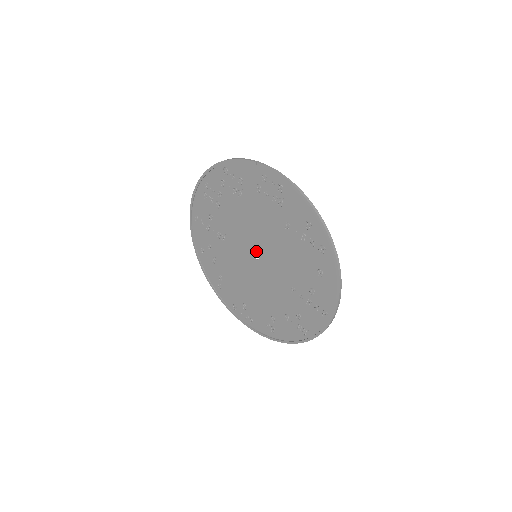
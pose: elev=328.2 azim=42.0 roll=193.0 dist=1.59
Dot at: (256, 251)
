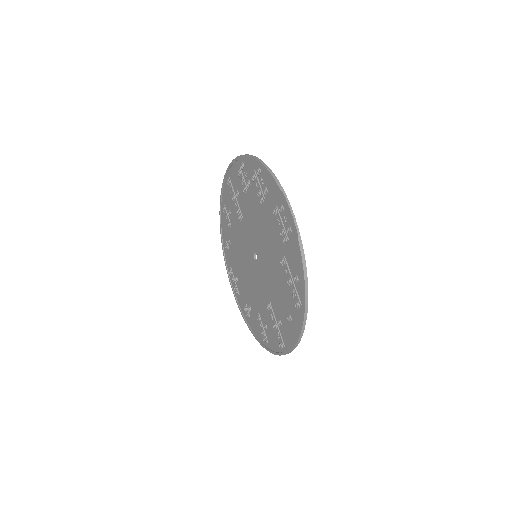
Dot at: (257, 253)
